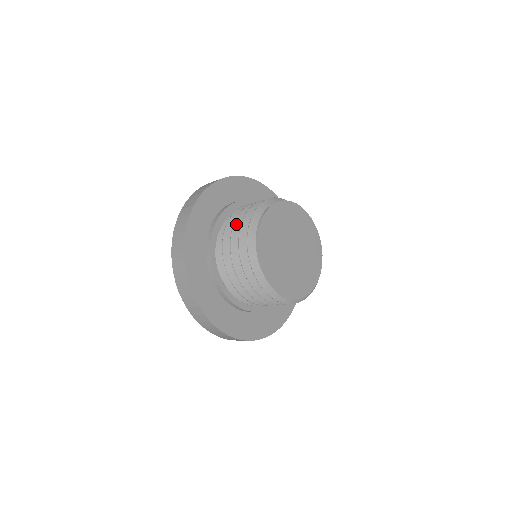
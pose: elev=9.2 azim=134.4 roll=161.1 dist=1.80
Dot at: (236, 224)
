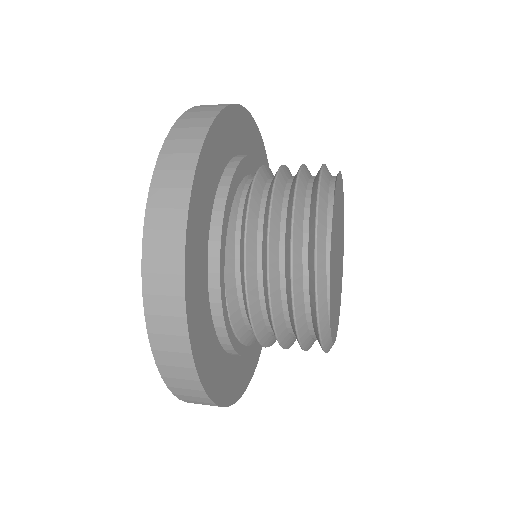
Dot at: (272, 226)
